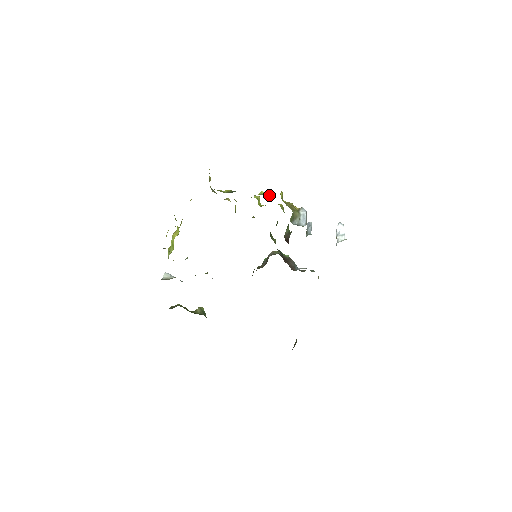
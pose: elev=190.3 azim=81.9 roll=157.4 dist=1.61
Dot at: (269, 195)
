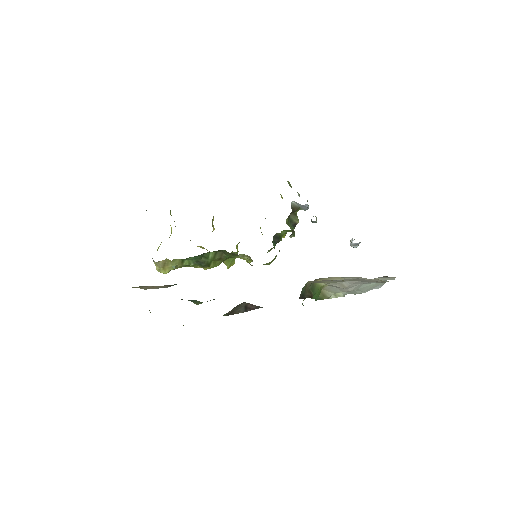
Dot at: occluded
